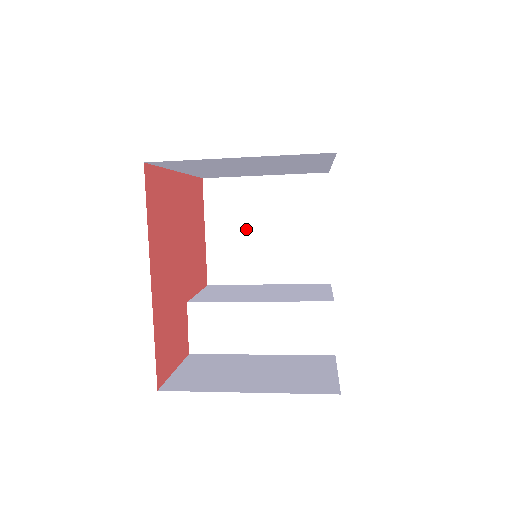
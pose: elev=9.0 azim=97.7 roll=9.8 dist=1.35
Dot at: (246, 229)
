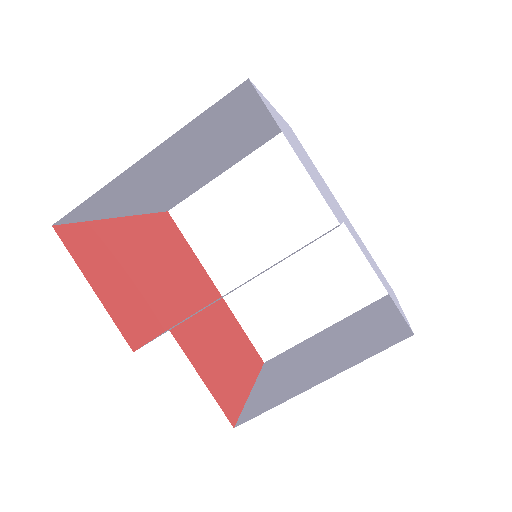
Dot at: (299, 364)
